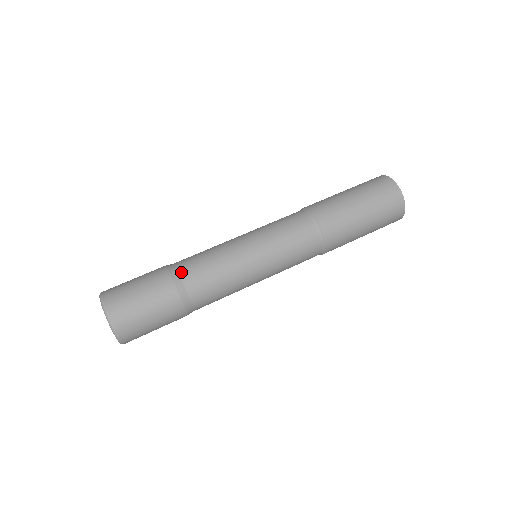
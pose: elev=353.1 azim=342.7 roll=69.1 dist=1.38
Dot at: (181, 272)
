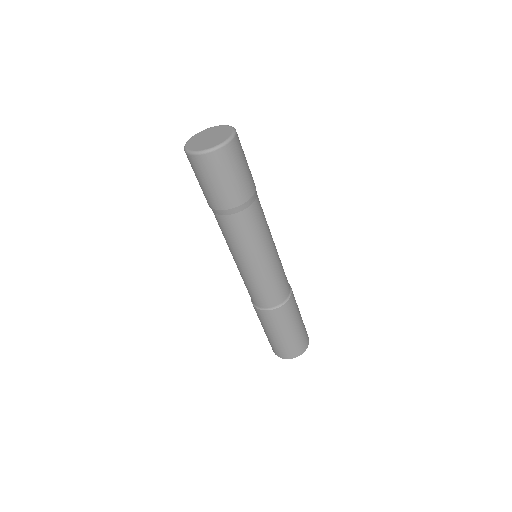
Dot at: occluded
